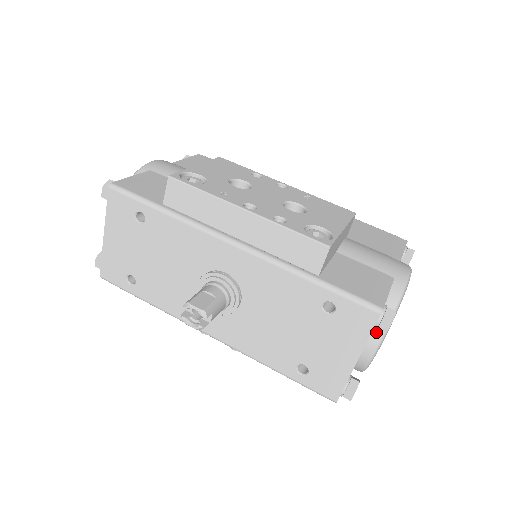
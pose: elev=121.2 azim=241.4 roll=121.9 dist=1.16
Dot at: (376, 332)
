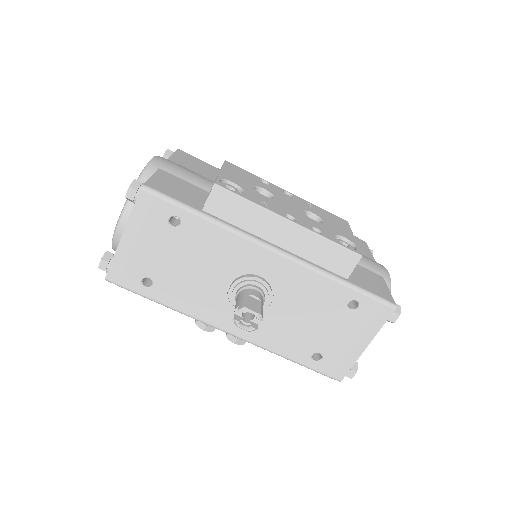
Dot at: occluded
